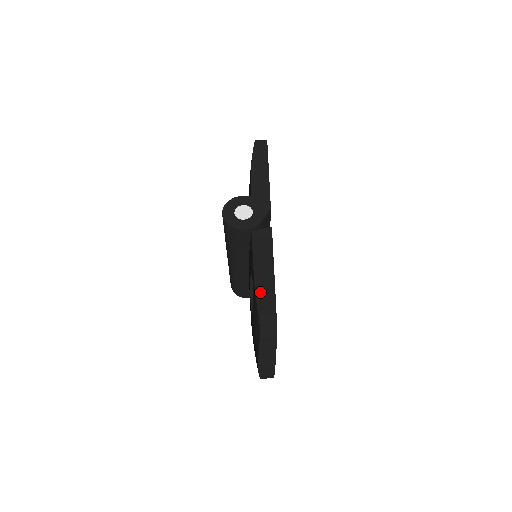
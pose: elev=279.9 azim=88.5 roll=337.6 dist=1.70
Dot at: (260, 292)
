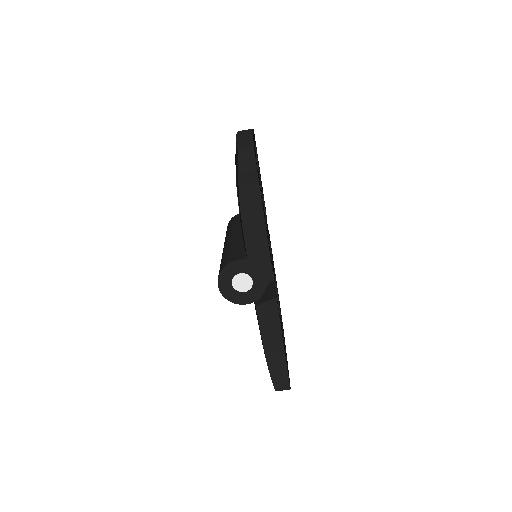
Dot at: (272, 367)
